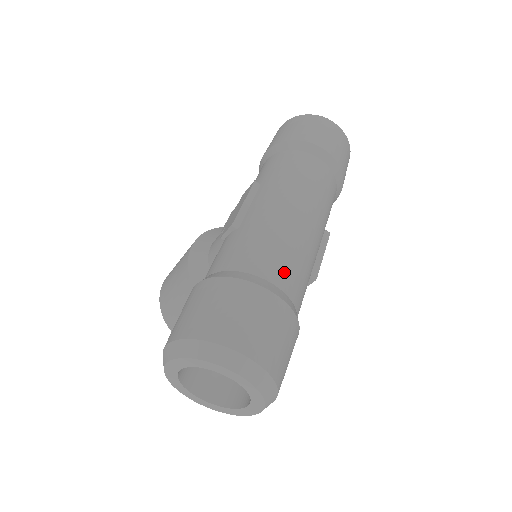
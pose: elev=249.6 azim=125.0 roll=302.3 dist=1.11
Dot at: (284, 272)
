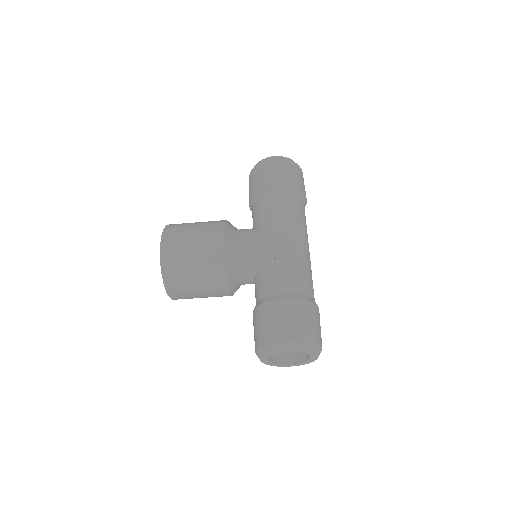
Dot at: occluded
